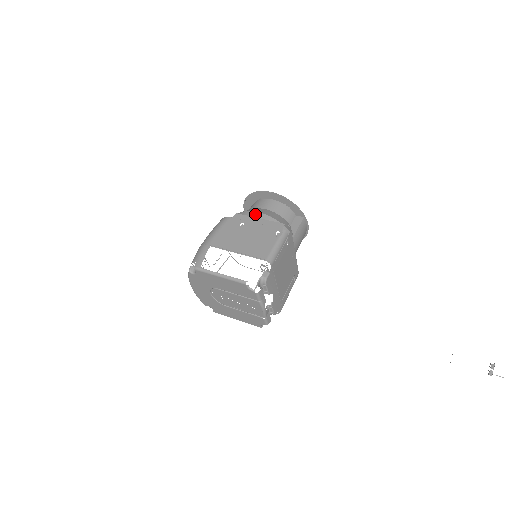
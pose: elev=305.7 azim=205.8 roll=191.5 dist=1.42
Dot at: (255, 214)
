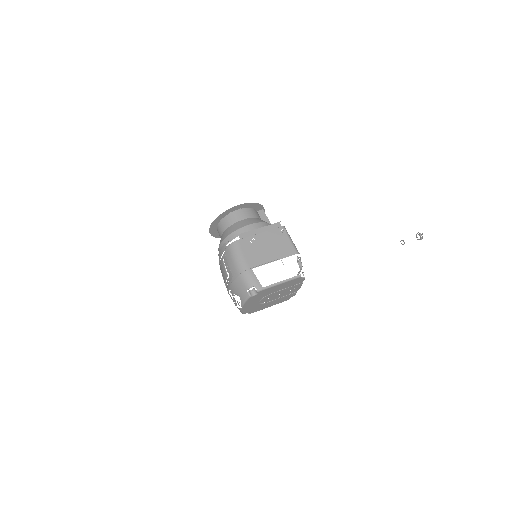
Dot at: (251, 227)
